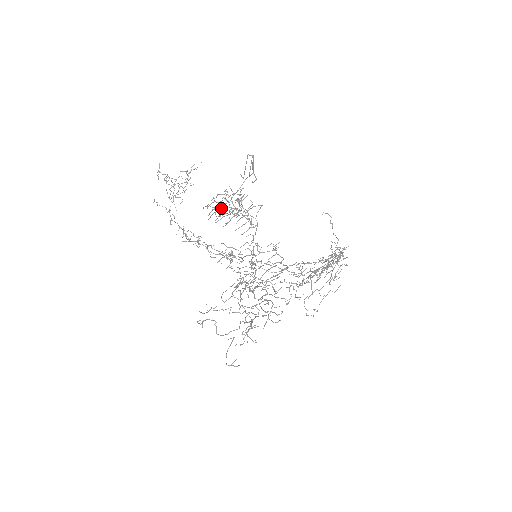
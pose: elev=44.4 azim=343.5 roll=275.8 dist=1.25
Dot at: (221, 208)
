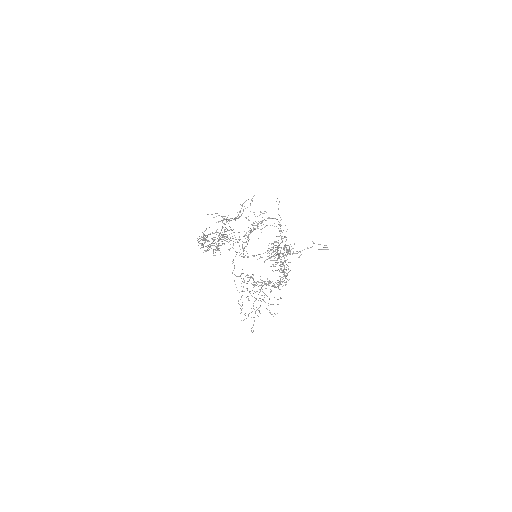
Dot at: occluded
